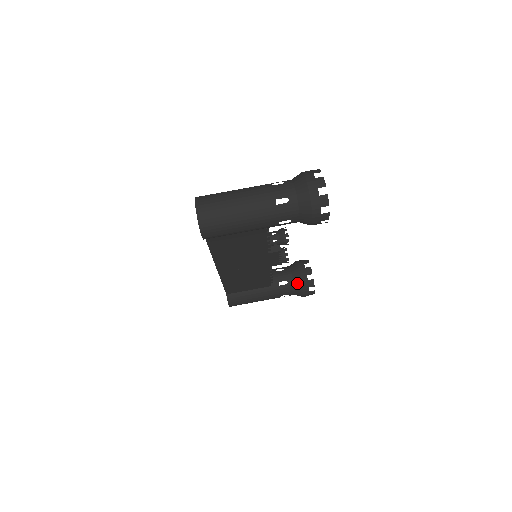
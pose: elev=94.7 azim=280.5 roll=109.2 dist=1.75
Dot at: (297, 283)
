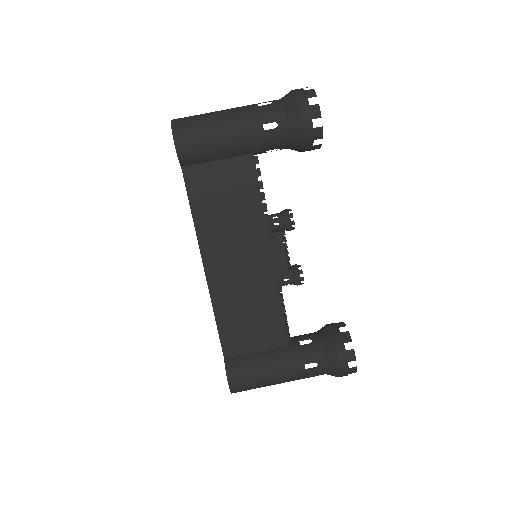
Dot at: (326, 339)
